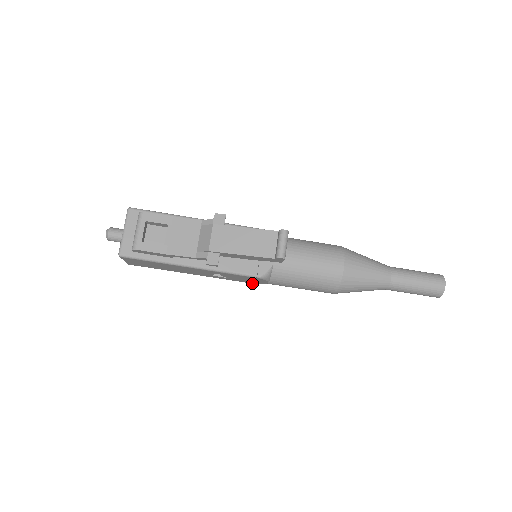
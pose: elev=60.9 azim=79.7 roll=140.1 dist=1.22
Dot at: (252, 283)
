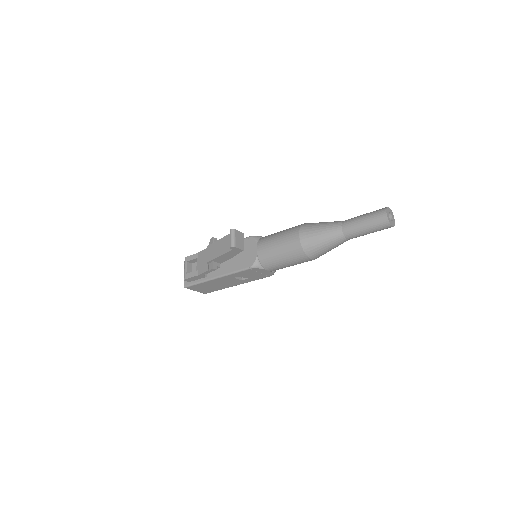
Dot at: (269, 276)
